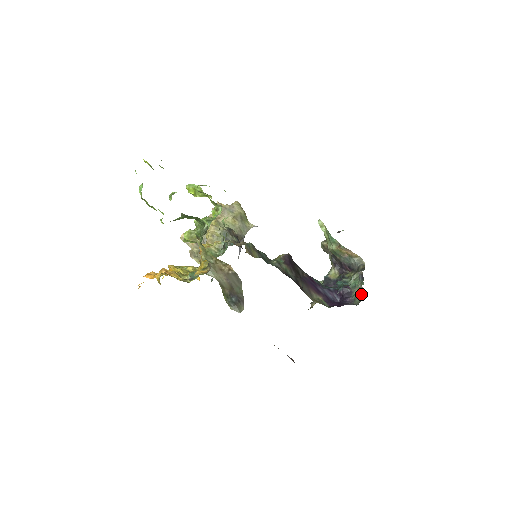
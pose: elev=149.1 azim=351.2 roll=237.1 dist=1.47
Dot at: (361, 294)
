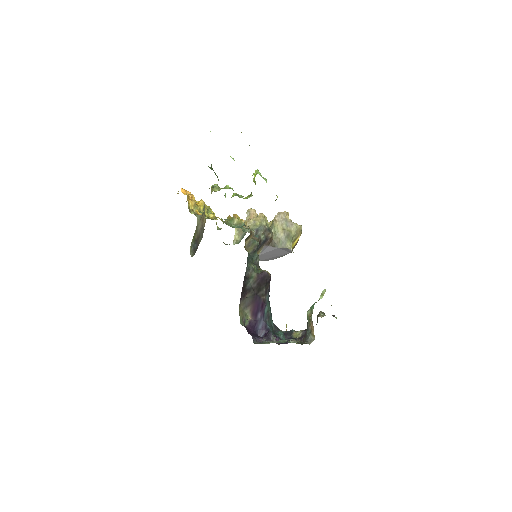
Dot at: (267, 343)
